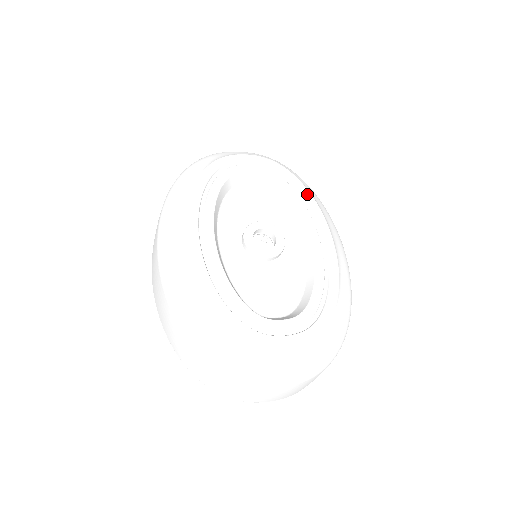
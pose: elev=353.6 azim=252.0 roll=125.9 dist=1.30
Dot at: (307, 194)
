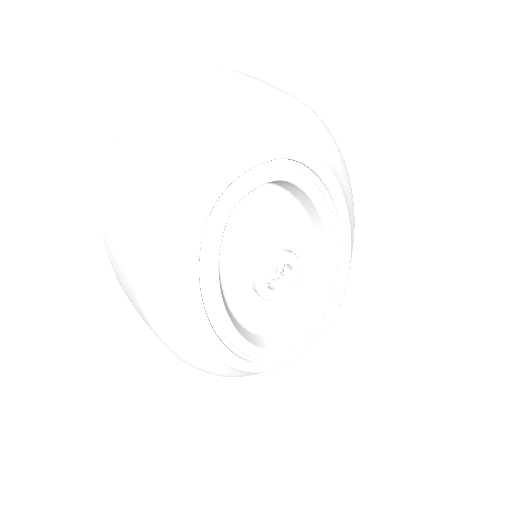
Dot at: (332, 183)
